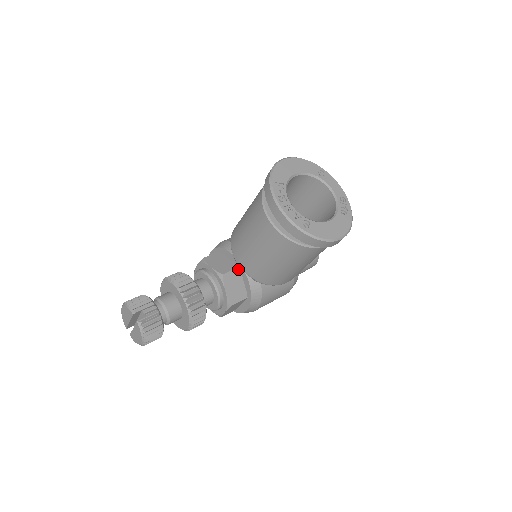
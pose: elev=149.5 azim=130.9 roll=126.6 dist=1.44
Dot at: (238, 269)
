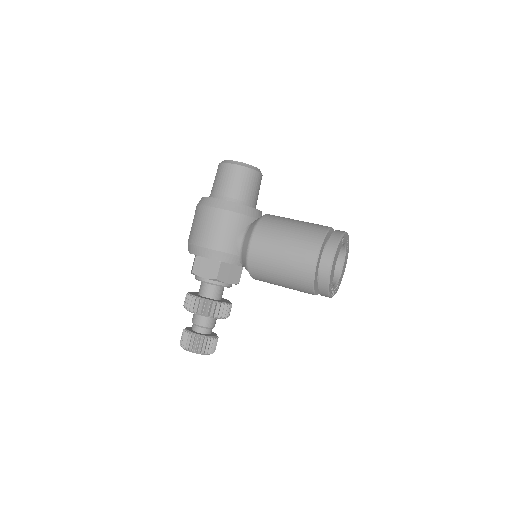
Dot at: occluded
